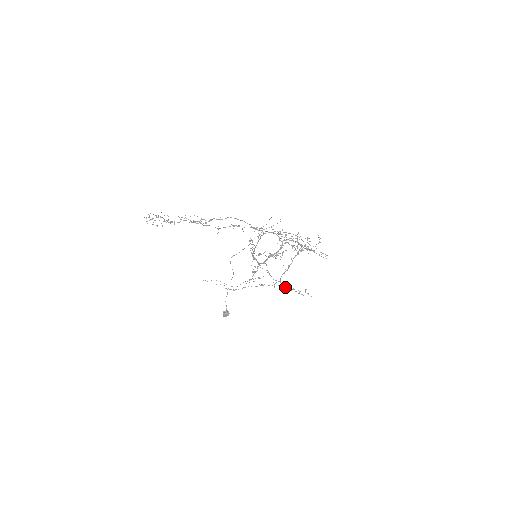
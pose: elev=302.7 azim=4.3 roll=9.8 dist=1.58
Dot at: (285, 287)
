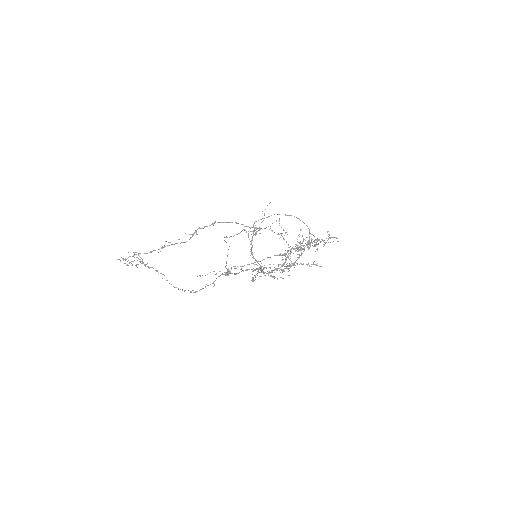
Dot at: occluded
